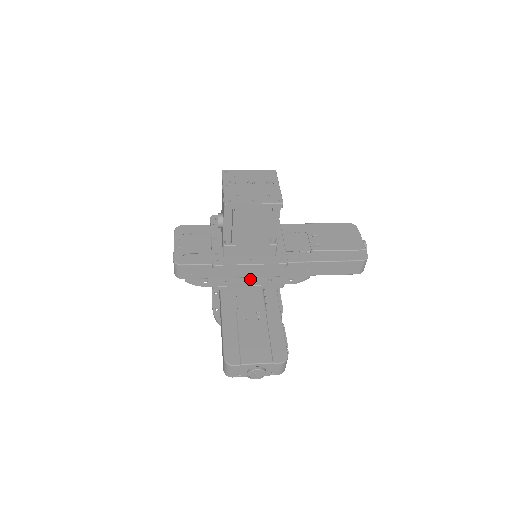
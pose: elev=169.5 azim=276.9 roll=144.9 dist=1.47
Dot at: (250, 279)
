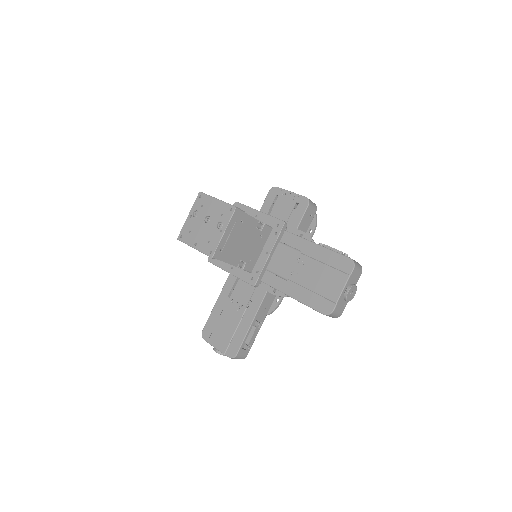
Dot at: occluded
